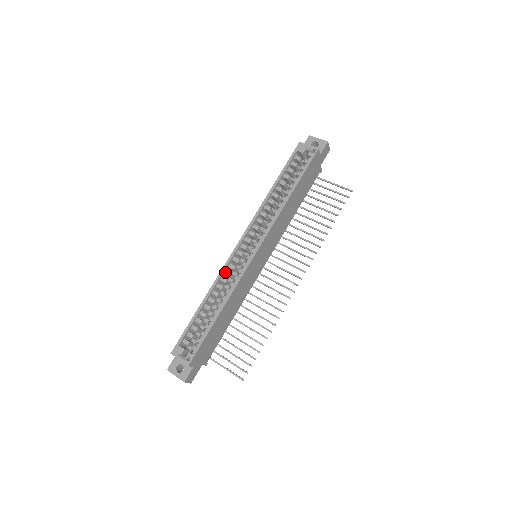
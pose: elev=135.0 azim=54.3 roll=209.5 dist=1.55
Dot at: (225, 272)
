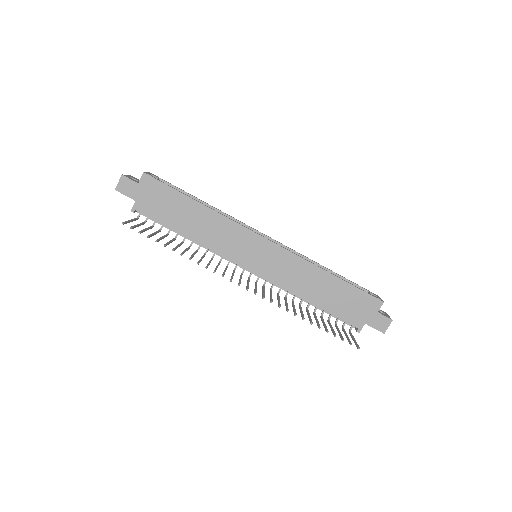
Dot at: occluded
